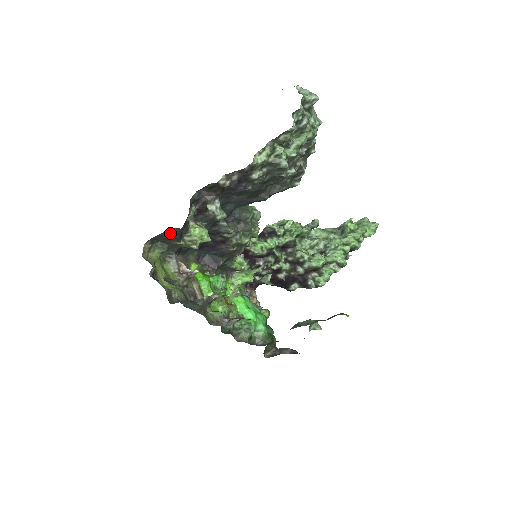
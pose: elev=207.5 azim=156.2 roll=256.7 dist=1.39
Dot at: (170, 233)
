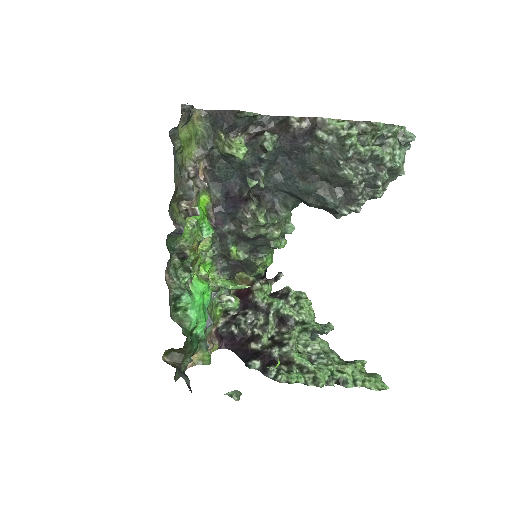
Dot at: (224, 116)
